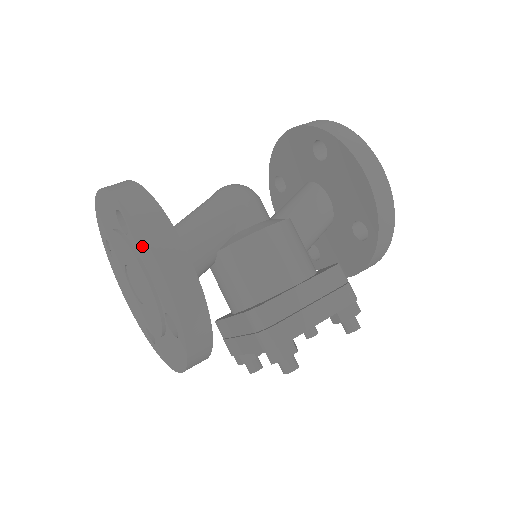
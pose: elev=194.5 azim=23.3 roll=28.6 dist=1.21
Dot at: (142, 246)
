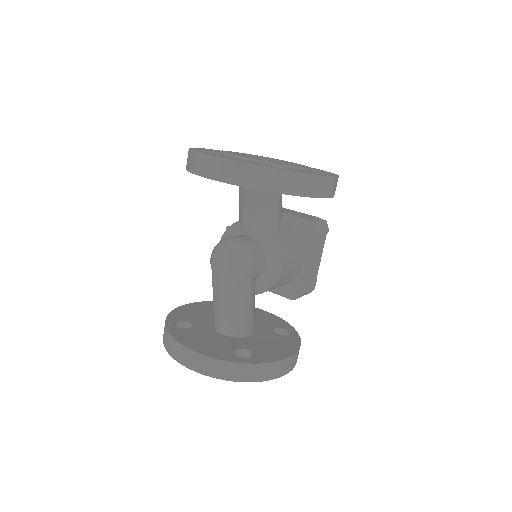
Dot at: occluded
